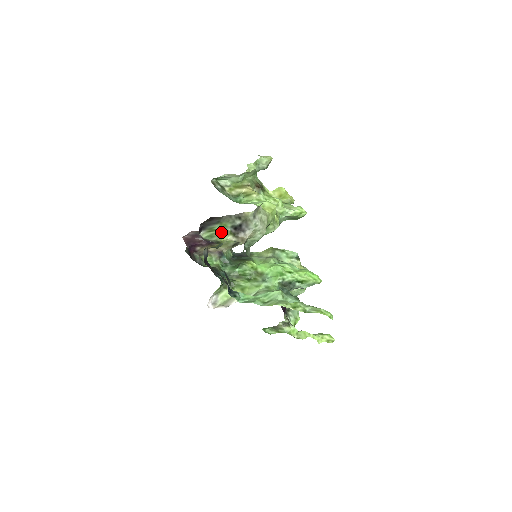
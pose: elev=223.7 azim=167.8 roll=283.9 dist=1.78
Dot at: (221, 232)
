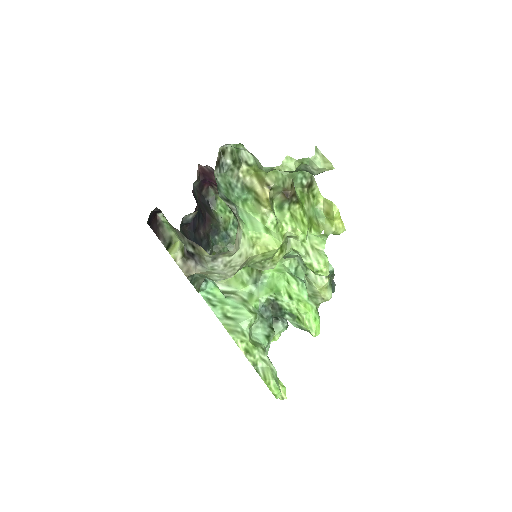
Dot at: (177, 235)
